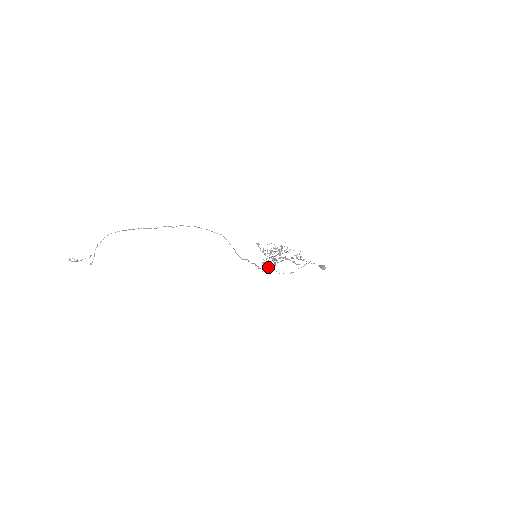
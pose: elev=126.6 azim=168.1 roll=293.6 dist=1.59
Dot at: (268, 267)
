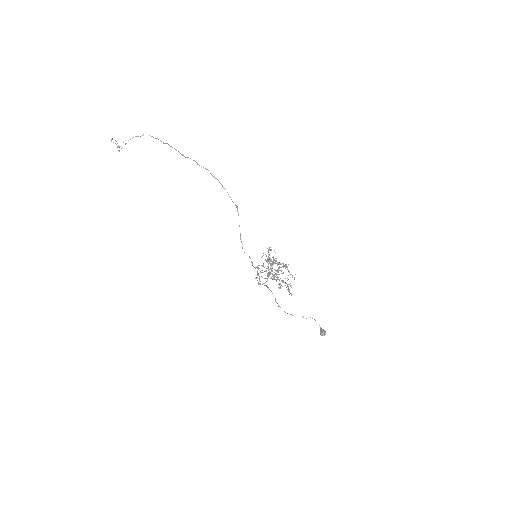
Dot at: occluded
